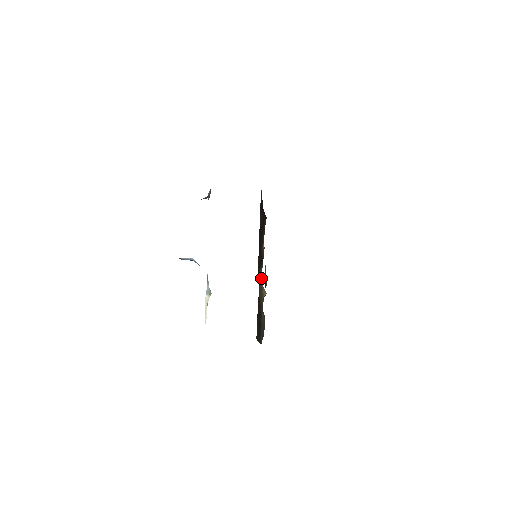
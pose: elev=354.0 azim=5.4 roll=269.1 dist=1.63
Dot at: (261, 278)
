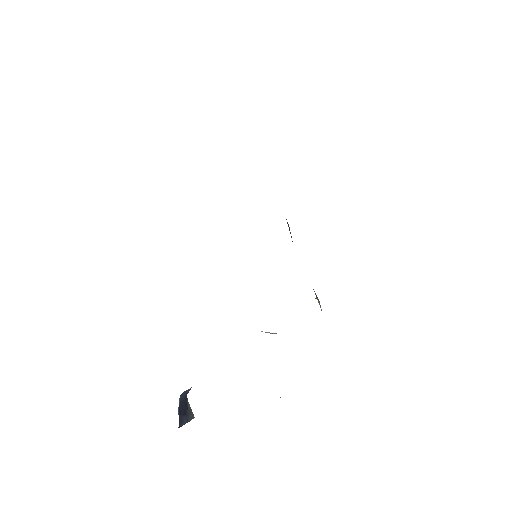
Dot at: occluded
